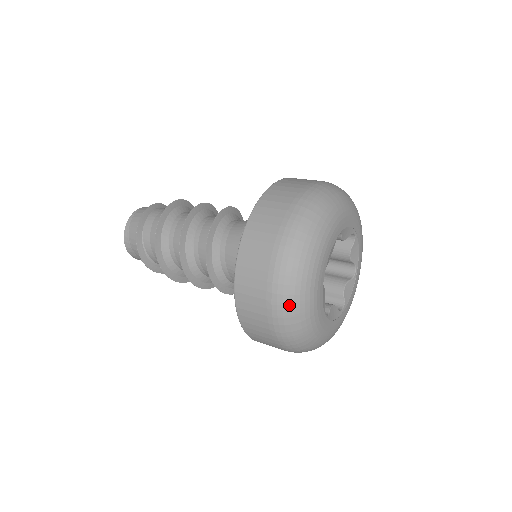
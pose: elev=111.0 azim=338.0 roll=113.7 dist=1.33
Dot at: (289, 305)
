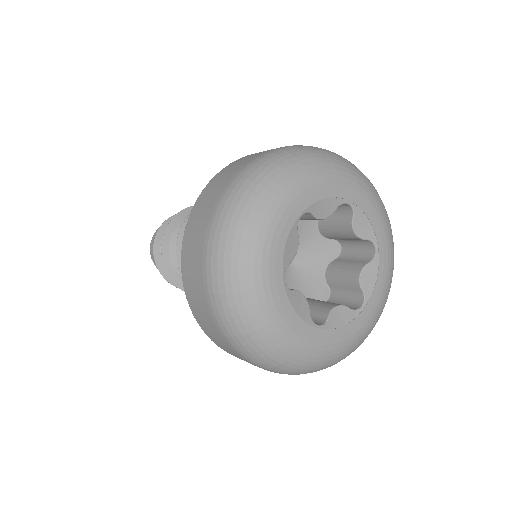
Dot at: (239, 204)
